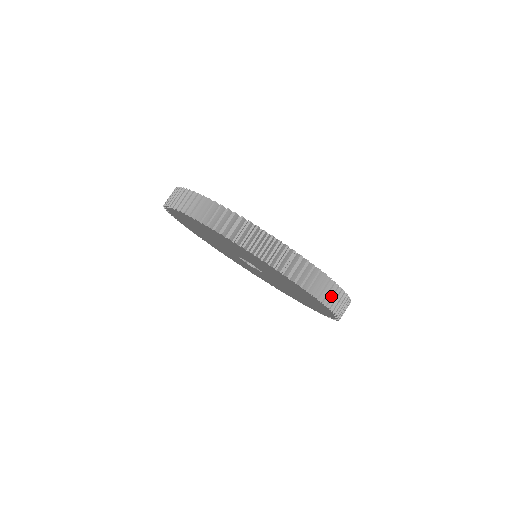
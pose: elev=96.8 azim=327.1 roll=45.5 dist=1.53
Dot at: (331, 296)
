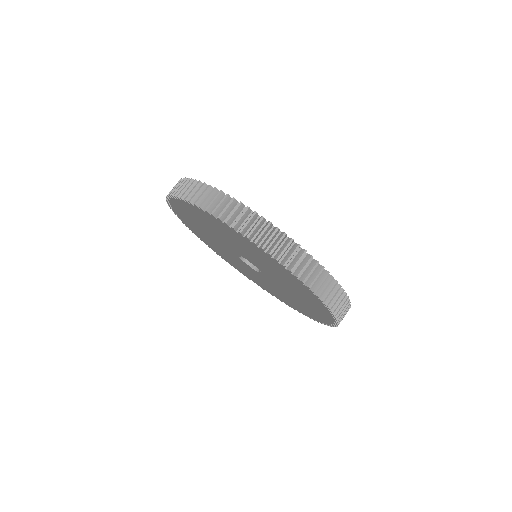
Dot at: occluded
